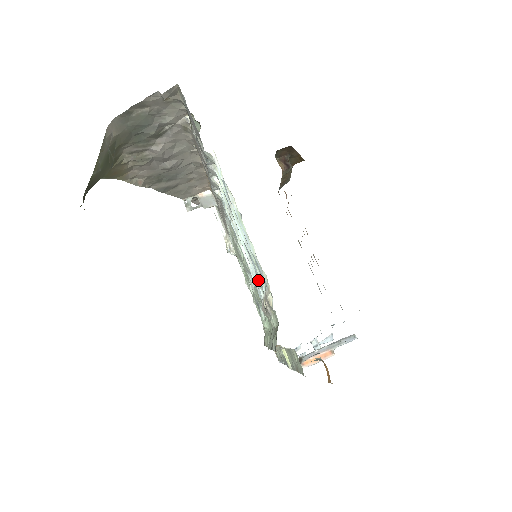
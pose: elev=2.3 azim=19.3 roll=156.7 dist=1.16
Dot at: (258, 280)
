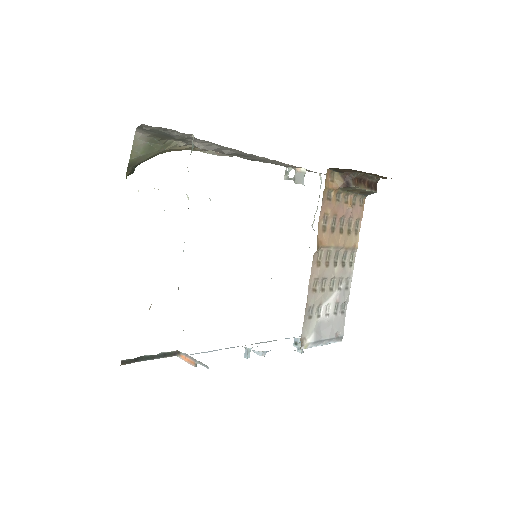
Dot at: occluded
